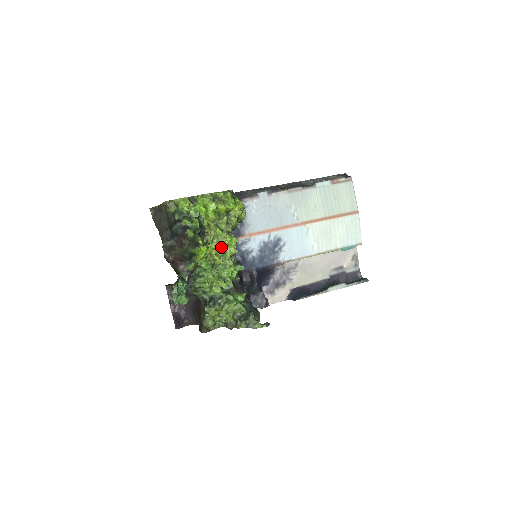
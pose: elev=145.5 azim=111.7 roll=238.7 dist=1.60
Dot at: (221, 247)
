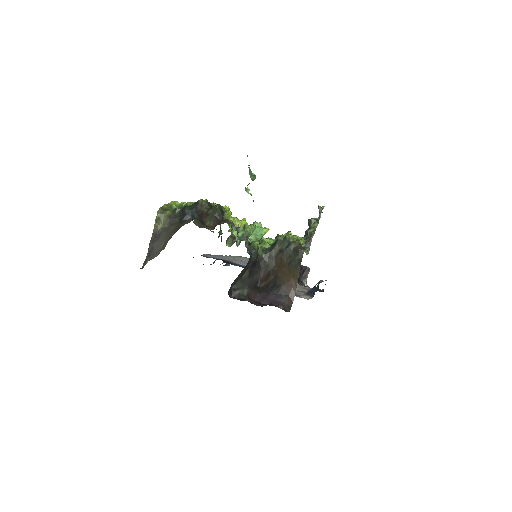
Dot at: occluded
